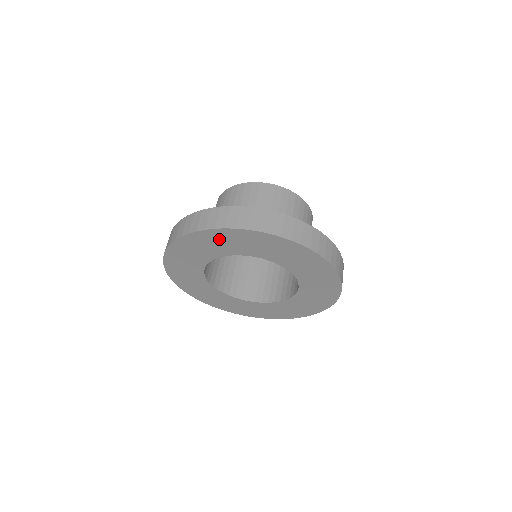
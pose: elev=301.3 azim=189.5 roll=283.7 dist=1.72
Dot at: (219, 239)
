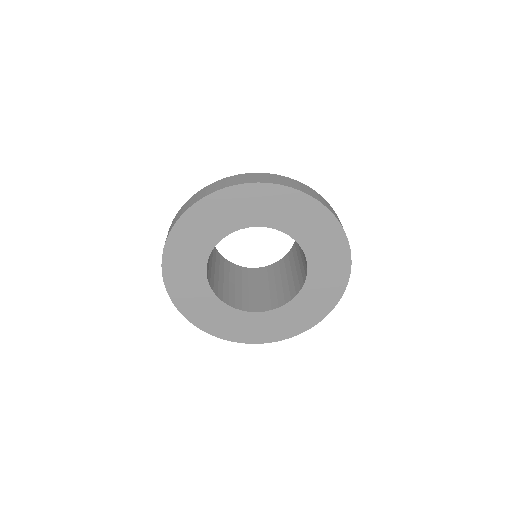
Dot at: (199, 222)
